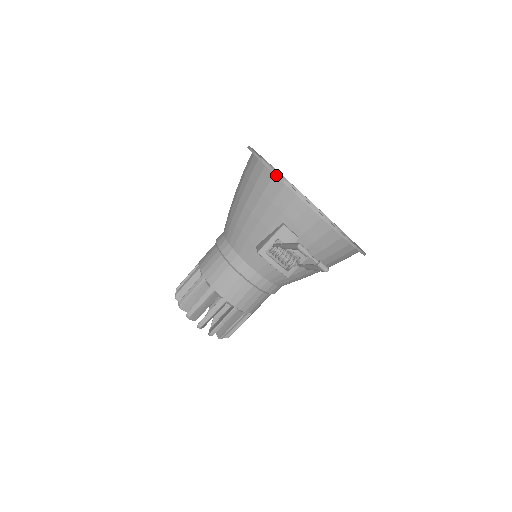
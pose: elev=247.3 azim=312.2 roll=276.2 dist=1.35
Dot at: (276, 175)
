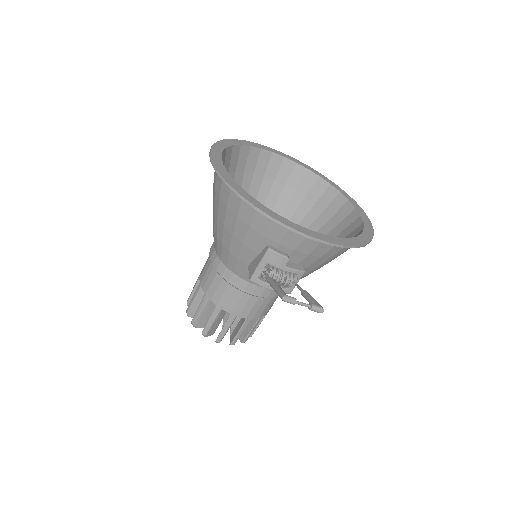
Dot at: occluded
